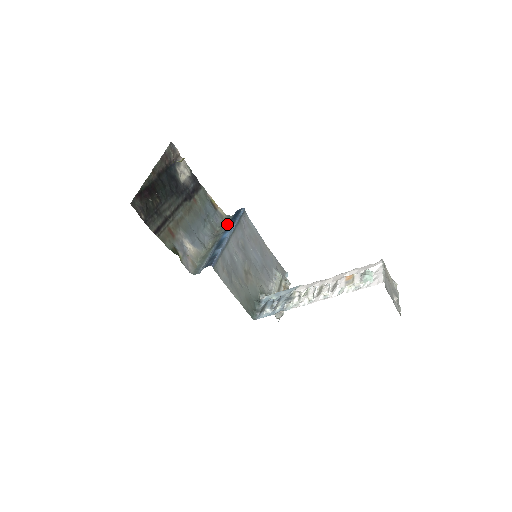
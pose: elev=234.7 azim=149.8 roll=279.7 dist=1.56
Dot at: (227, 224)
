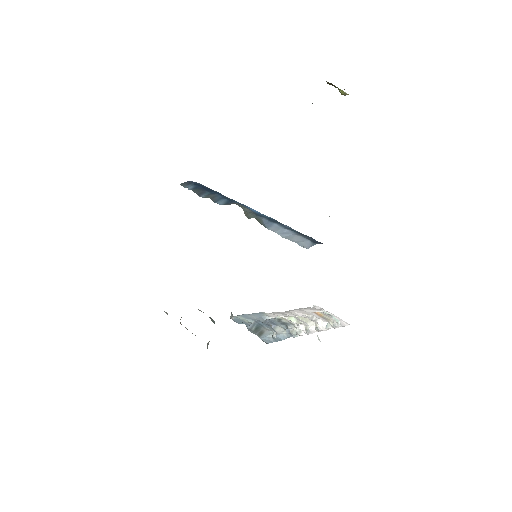
Dot at: (197, 193)
